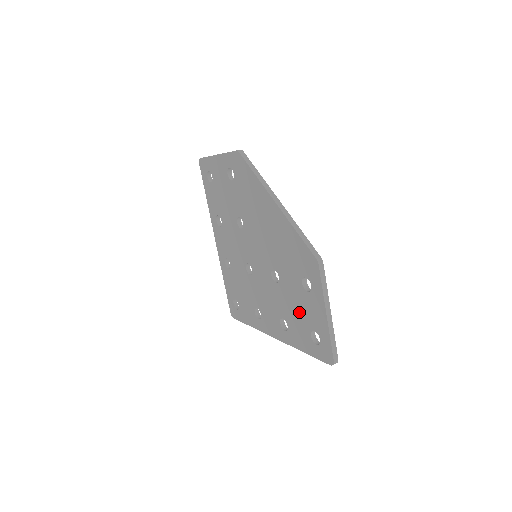
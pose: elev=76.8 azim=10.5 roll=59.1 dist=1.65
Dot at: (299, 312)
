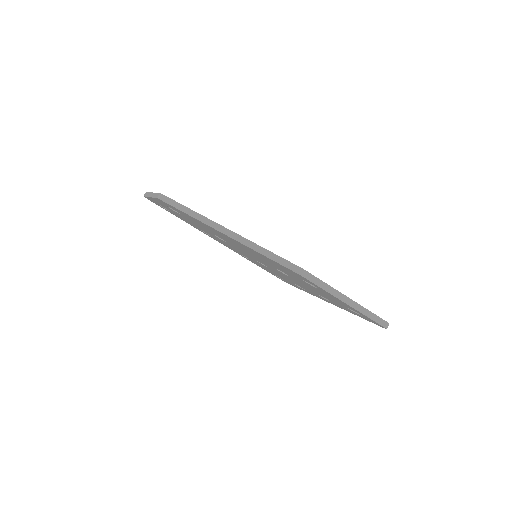
Dot at: occluded
